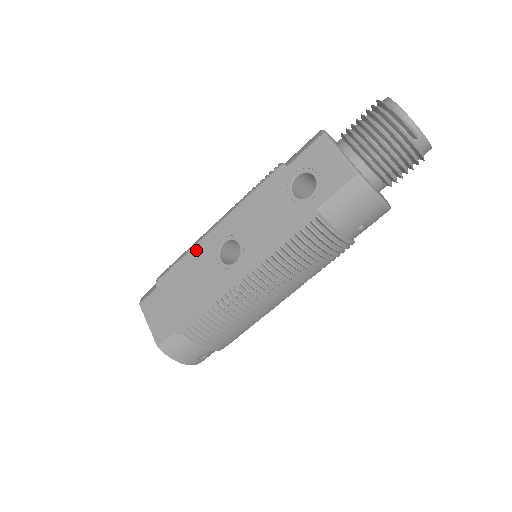
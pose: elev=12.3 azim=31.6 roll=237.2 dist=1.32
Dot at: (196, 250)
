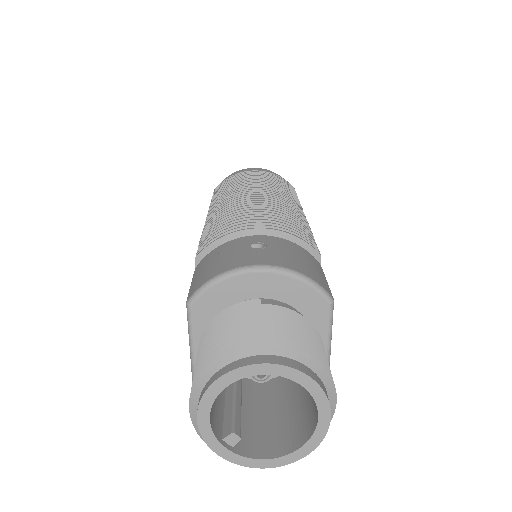
Dot at: occluded
